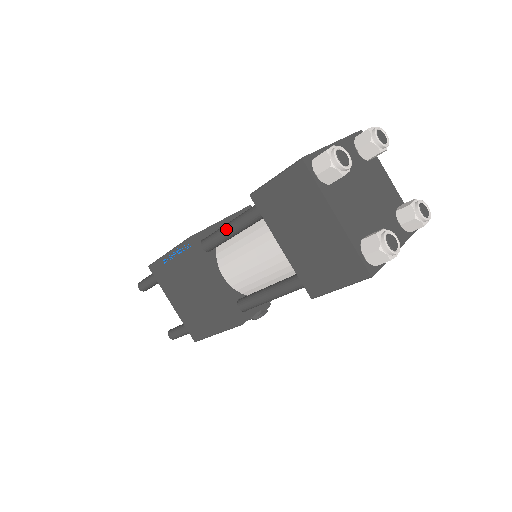
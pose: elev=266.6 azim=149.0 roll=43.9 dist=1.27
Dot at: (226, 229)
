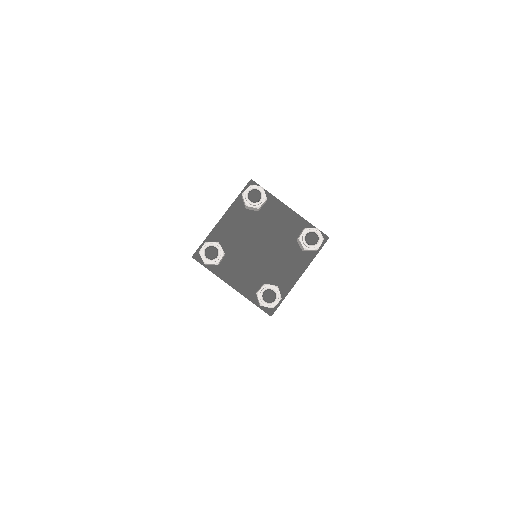
Dot at: occluded
